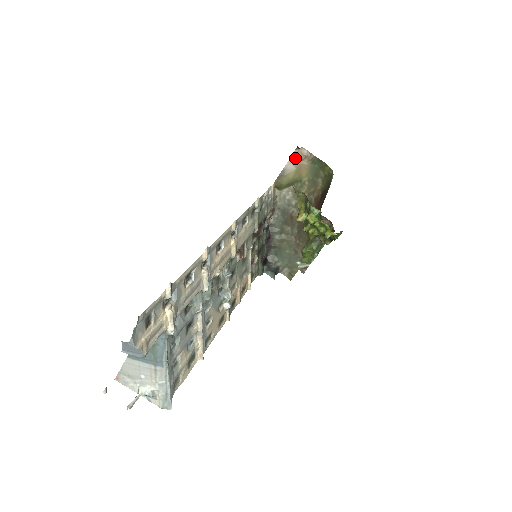
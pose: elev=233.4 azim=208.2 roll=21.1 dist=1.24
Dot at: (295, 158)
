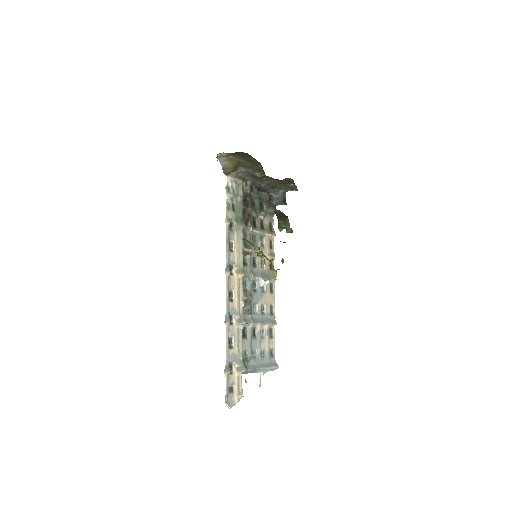
Dot at: (221, 158)
